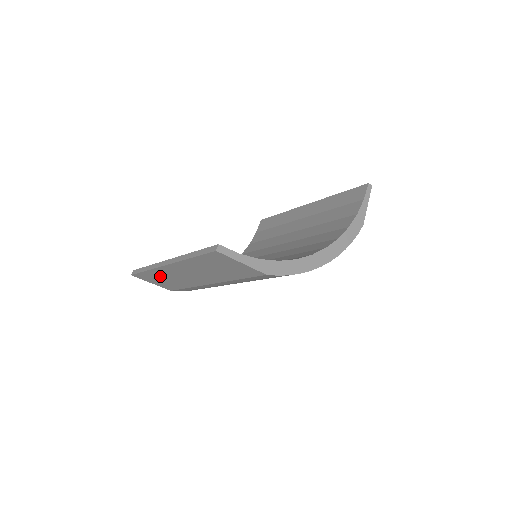
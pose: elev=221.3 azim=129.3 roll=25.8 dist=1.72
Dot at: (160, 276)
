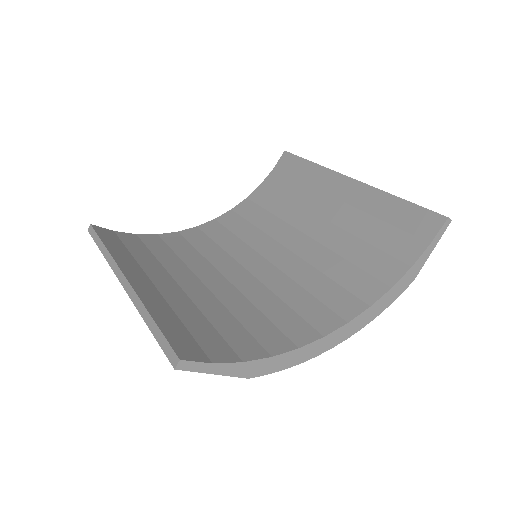
Dot at: occluded
